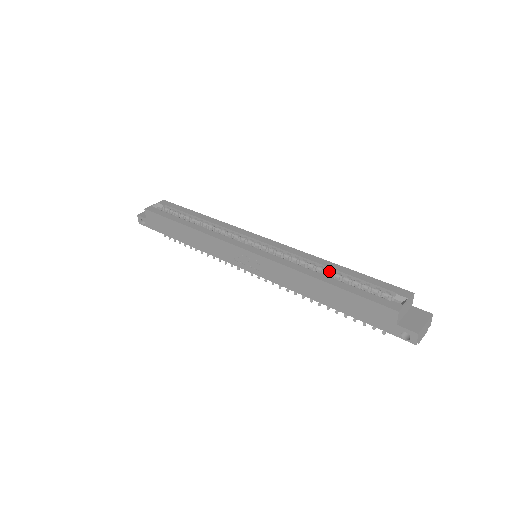
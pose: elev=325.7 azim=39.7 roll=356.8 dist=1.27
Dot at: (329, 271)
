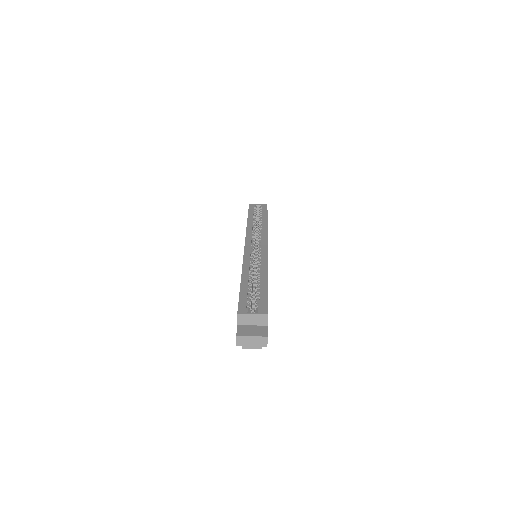
Dot at: (257, 278)
